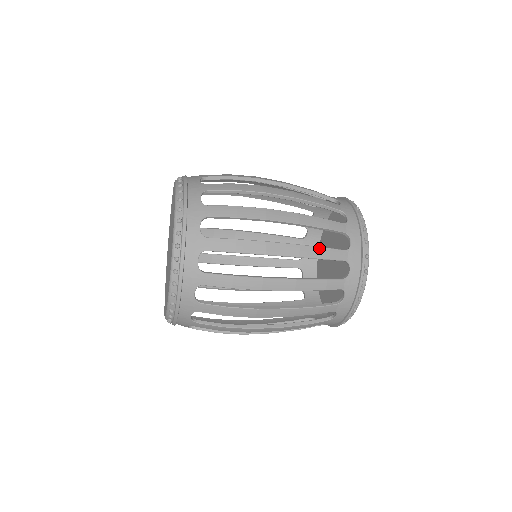
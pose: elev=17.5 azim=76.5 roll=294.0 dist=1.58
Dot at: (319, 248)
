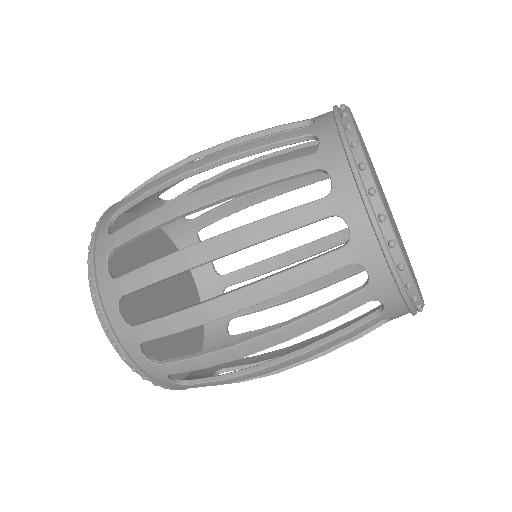
Dot at: (259, 171)
